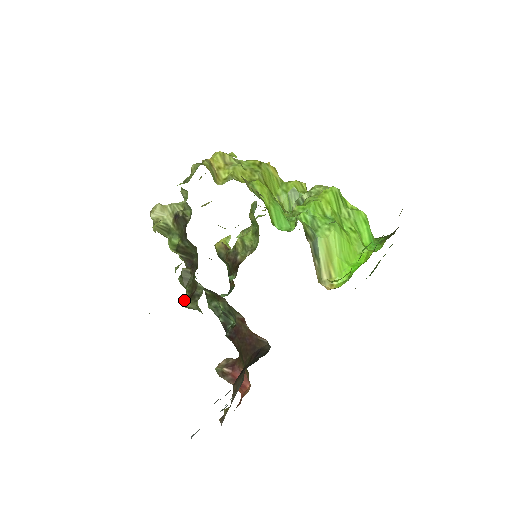
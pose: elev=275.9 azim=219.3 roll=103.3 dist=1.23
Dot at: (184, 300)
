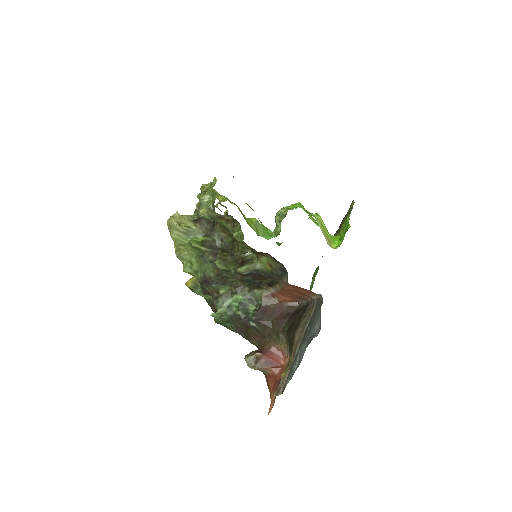
Dot at: (235, 269)
